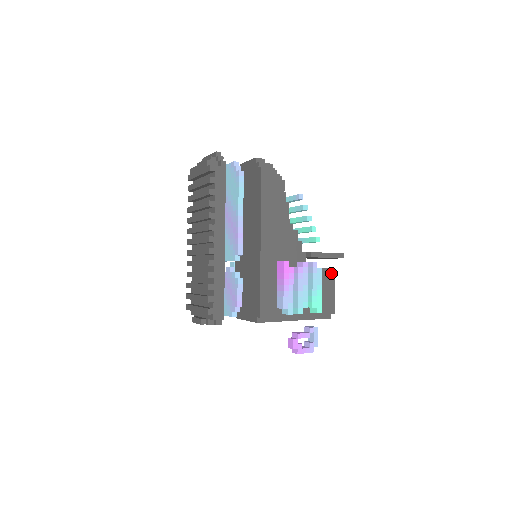
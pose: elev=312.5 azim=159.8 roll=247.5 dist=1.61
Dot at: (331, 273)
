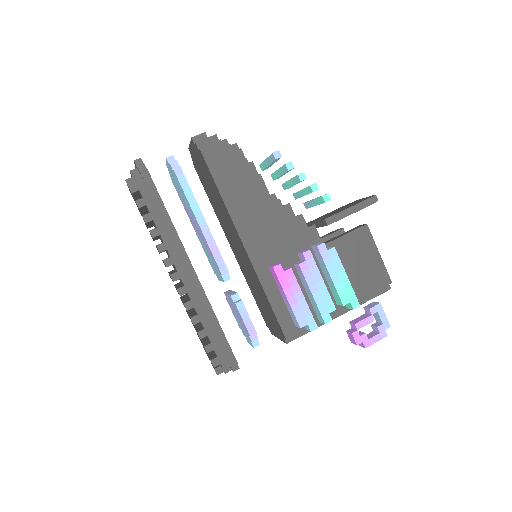
Dot at: (364, 233)
